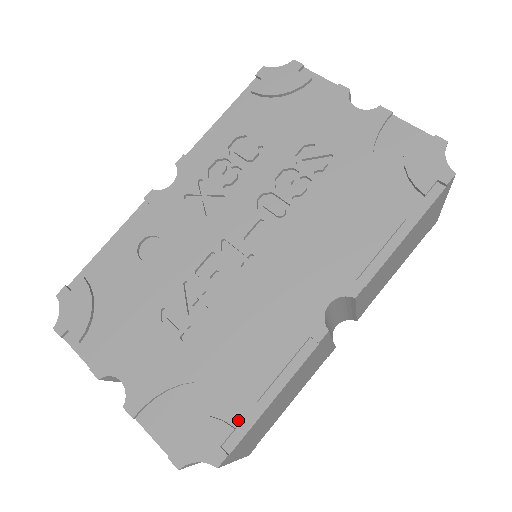
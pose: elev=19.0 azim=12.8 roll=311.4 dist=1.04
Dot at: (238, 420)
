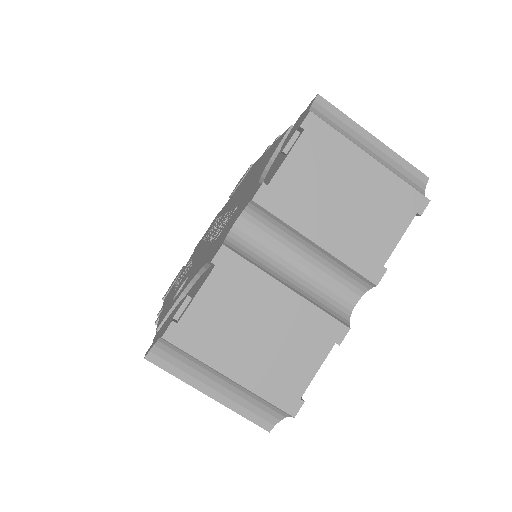
Dot at: occluded
